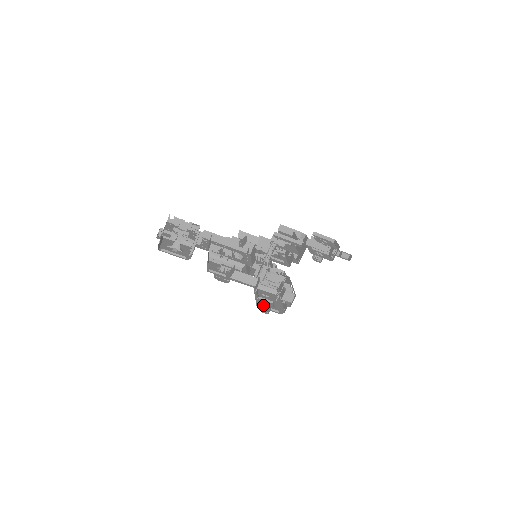
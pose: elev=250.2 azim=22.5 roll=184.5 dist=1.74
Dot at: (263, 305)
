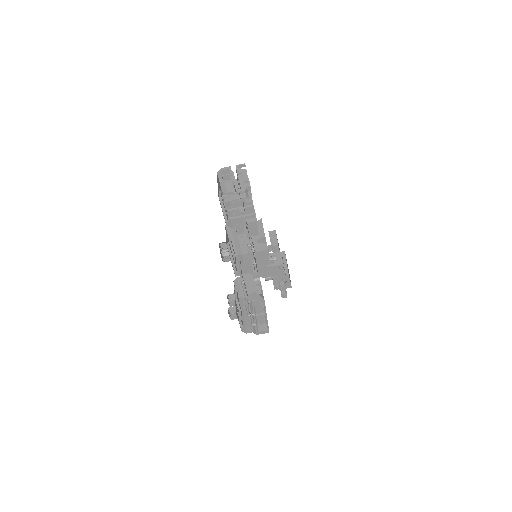
Dot at: (237, 313)
